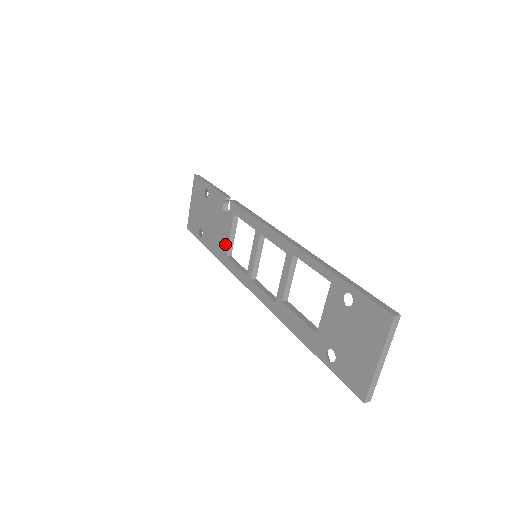
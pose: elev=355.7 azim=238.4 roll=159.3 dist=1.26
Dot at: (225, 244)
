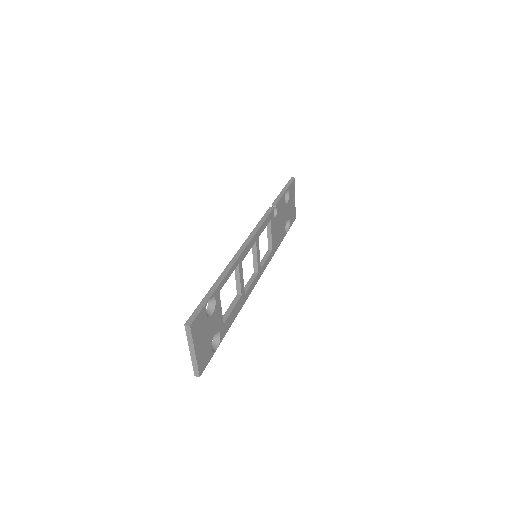
Dot at: occluded
